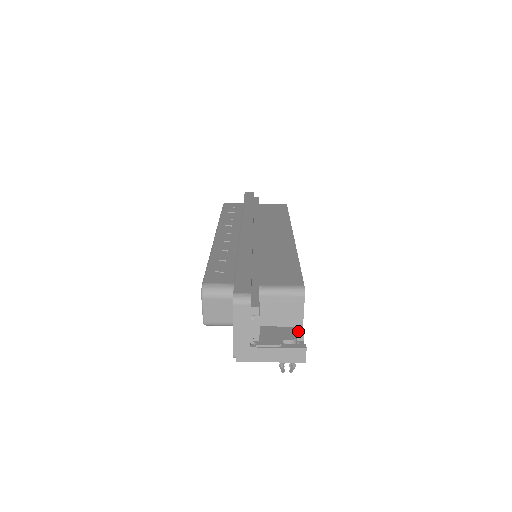
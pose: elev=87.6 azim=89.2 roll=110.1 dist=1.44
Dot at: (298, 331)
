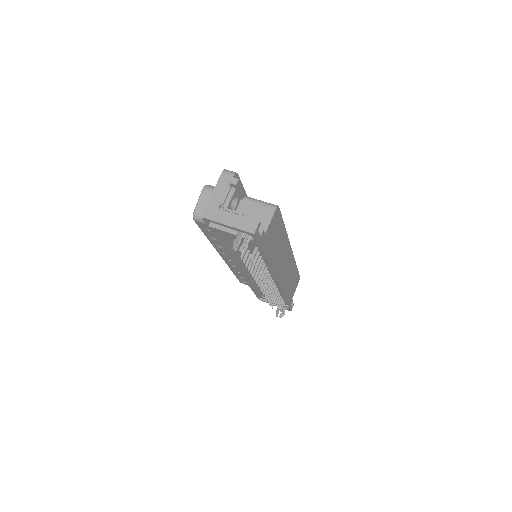
Dot at: (260, 230)
